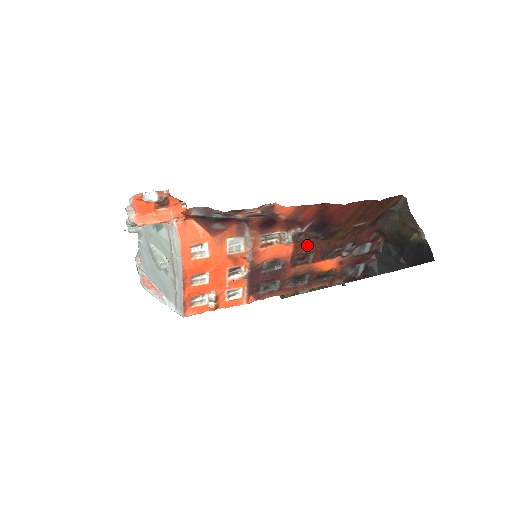
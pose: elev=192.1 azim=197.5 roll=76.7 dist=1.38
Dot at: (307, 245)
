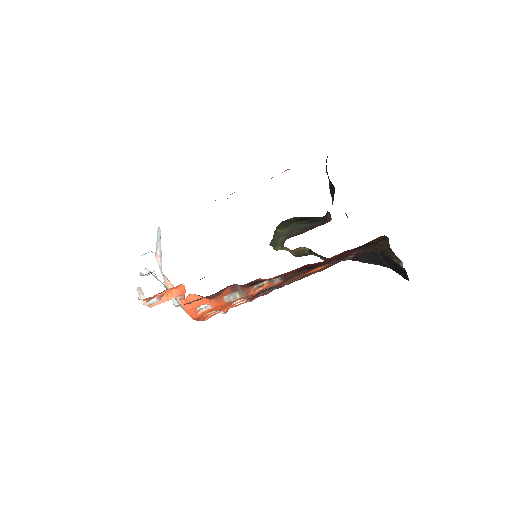
Dot at: (295, 274)
